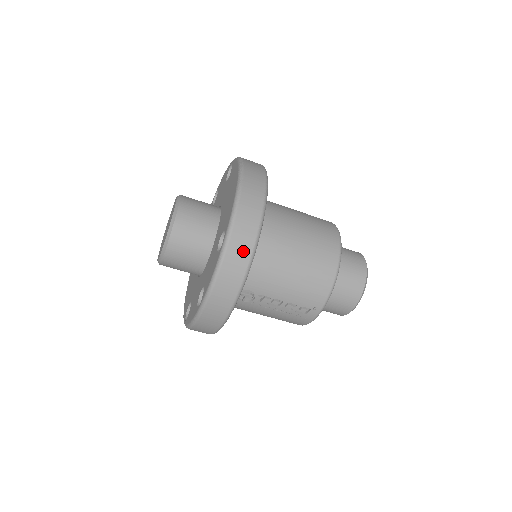
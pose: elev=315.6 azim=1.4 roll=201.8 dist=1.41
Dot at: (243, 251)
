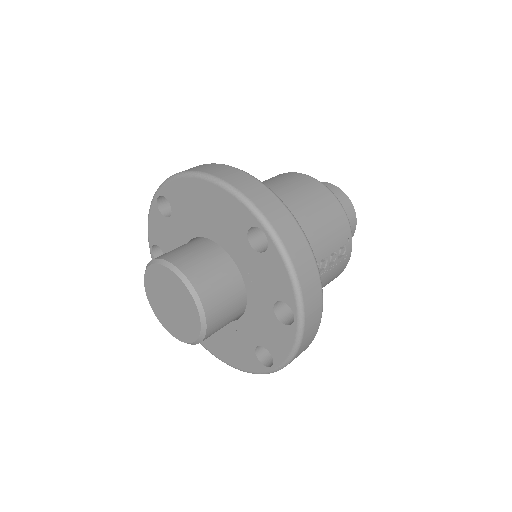
Dot at: (288, 224)
